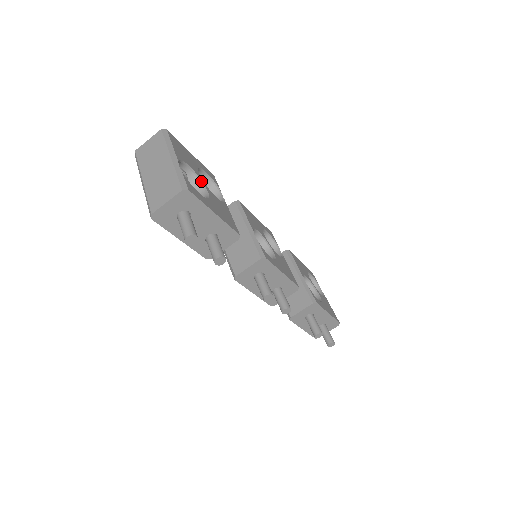
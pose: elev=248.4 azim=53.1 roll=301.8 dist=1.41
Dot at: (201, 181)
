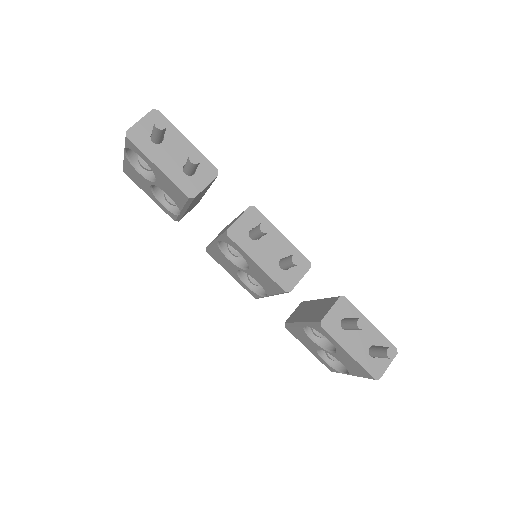
Dot at: occluded
